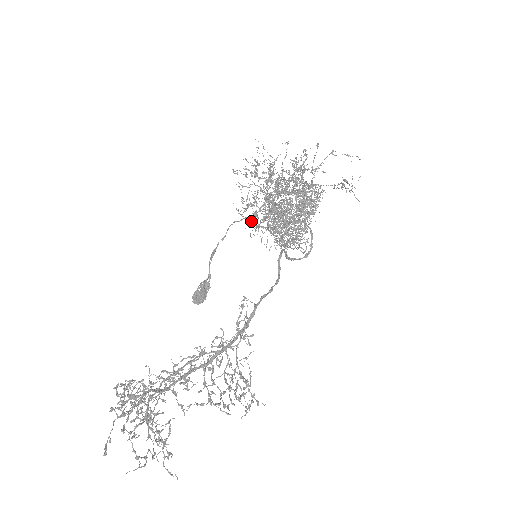
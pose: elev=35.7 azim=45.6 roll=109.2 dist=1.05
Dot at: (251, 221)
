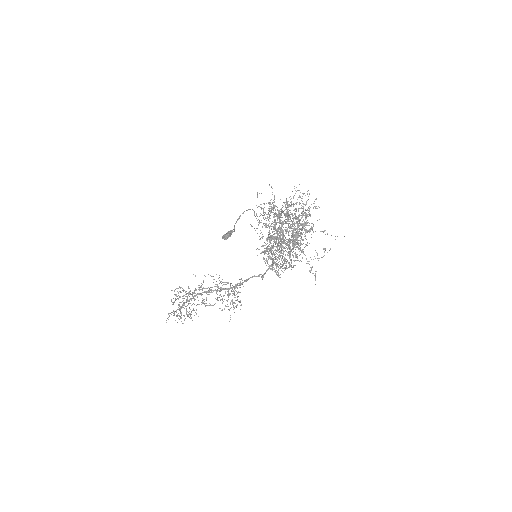
Dot at: occluded
